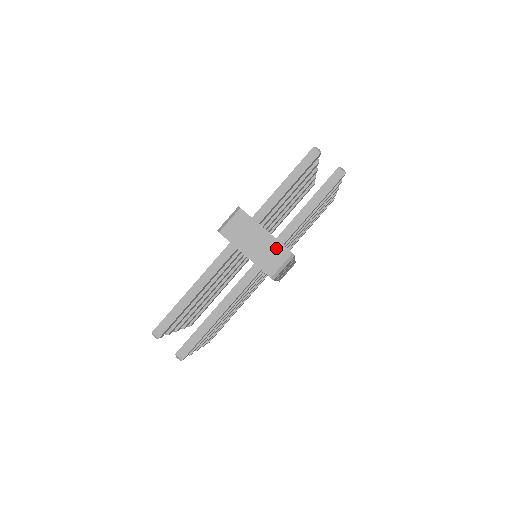
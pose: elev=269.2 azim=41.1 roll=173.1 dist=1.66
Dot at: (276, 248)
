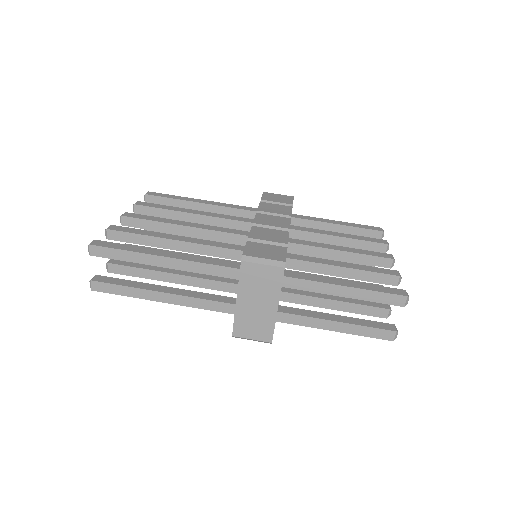
Dot at: (266, 326)
